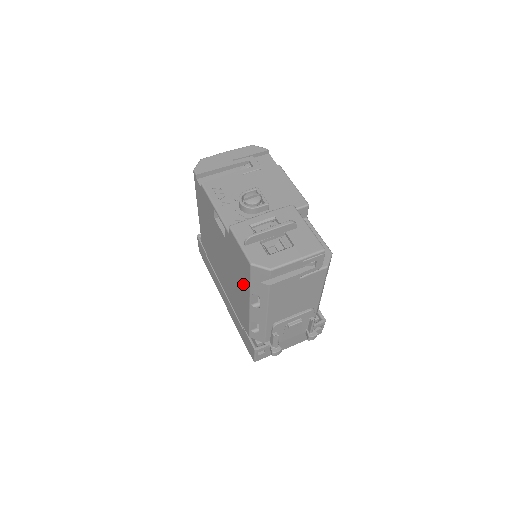
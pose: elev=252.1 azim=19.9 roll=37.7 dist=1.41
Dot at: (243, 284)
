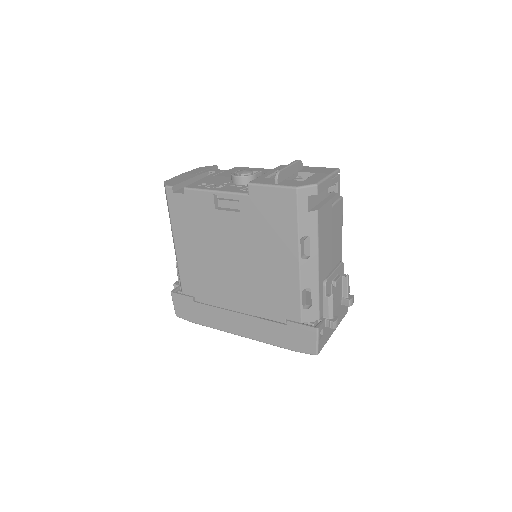
Dot at: (283, 240)
